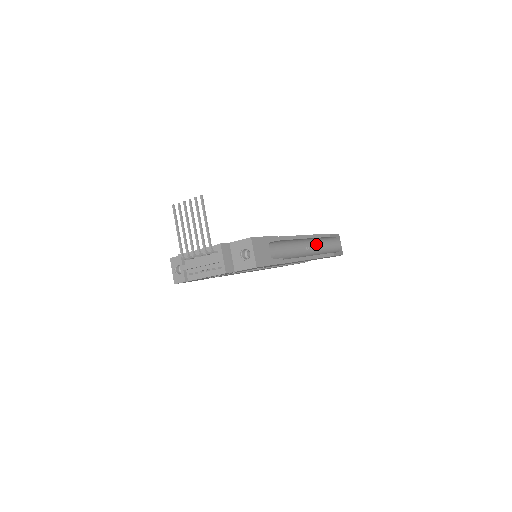
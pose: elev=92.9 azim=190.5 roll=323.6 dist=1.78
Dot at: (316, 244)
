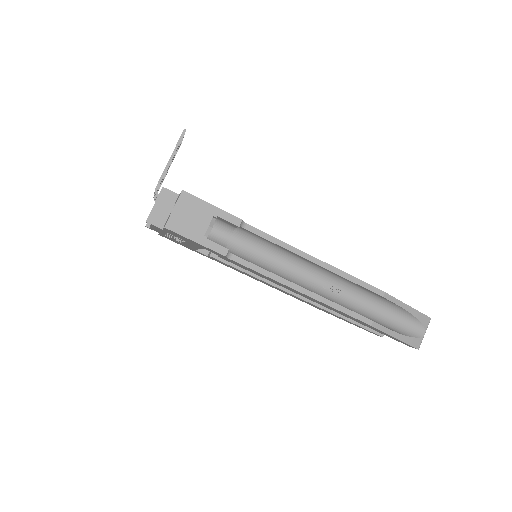
Dot at: (356, 295)
